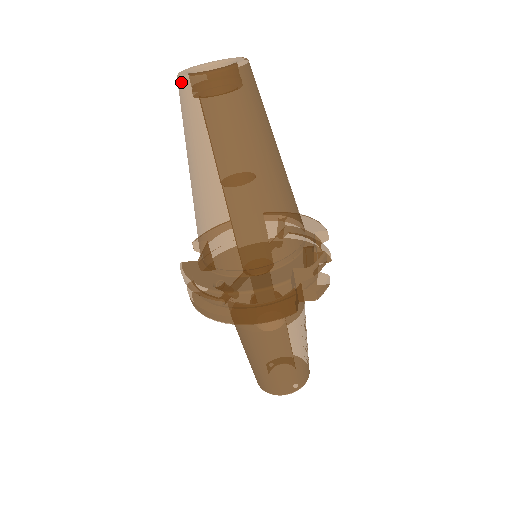
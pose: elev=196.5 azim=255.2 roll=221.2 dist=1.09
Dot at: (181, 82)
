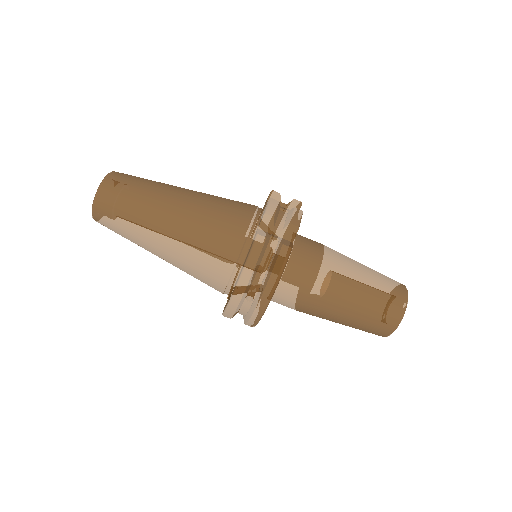
Dot at: (95, 219)
